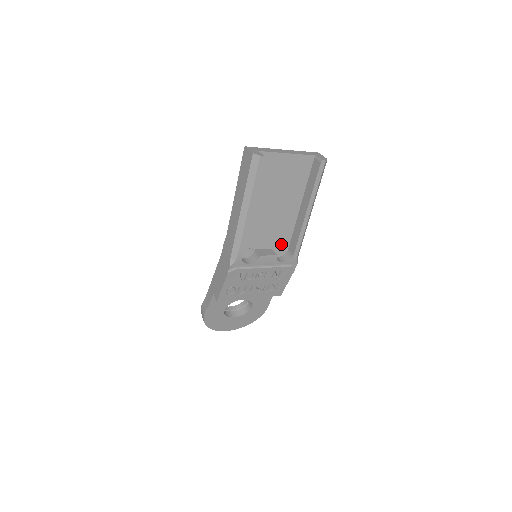
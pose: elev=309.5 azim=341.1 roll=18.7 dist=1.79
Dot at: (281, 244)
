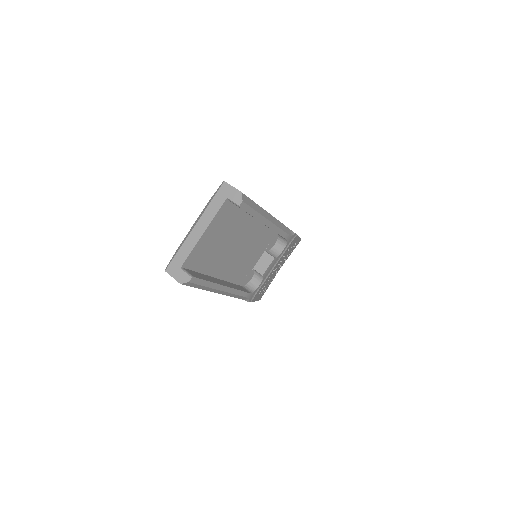
Dot at: (268, 241)
